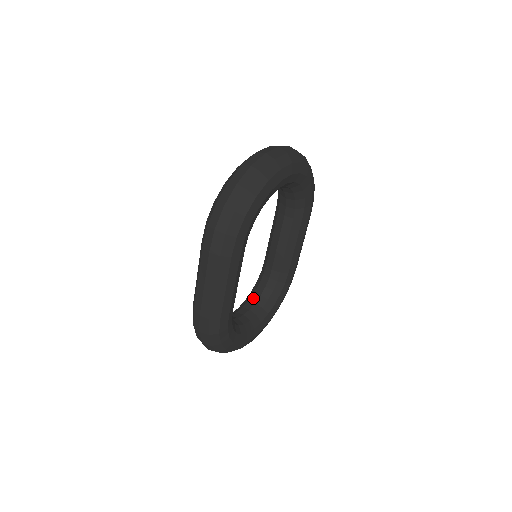
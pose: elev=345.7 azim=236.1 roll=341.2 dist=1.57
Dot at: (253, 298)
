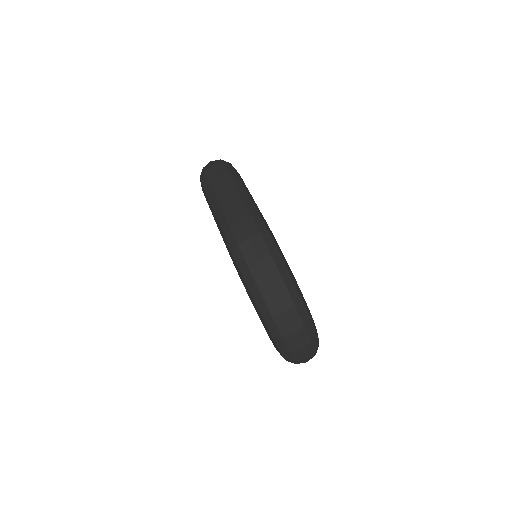
Dot at: occluded
